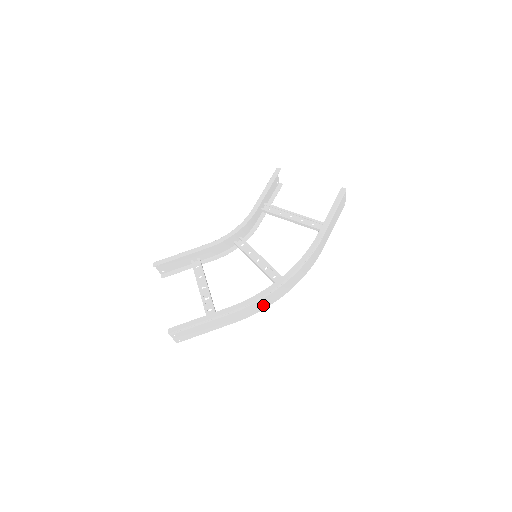
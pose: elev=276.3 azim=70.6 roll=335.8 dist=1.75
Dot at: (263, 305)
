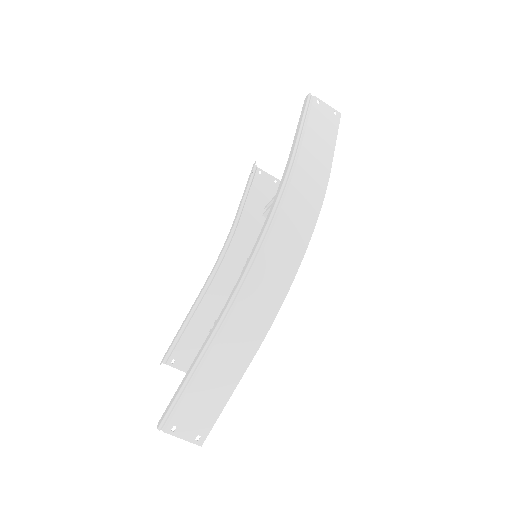
Dot at: (269, 297)
